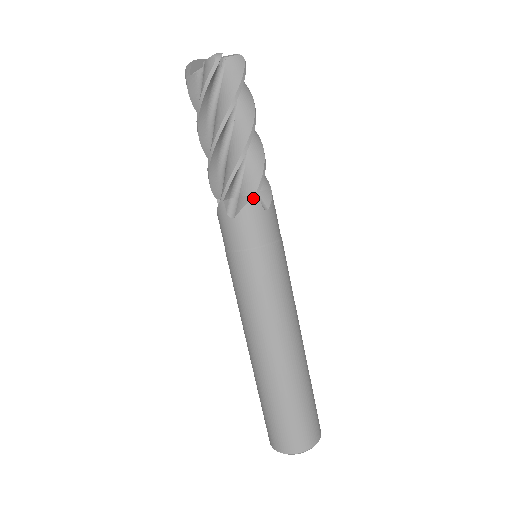
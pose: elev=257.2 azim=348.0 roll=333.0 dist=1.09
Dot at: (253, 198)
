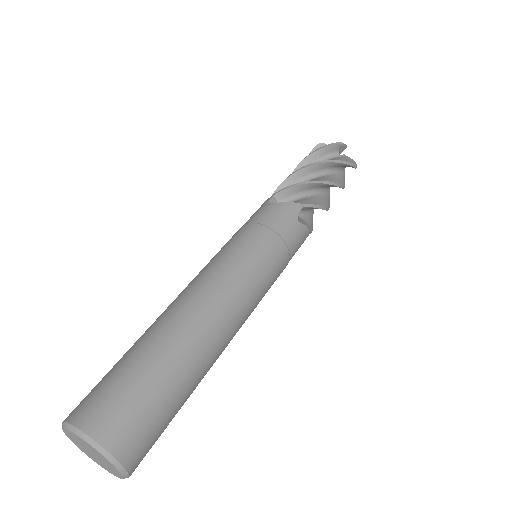
Dot at: (297, 204)
